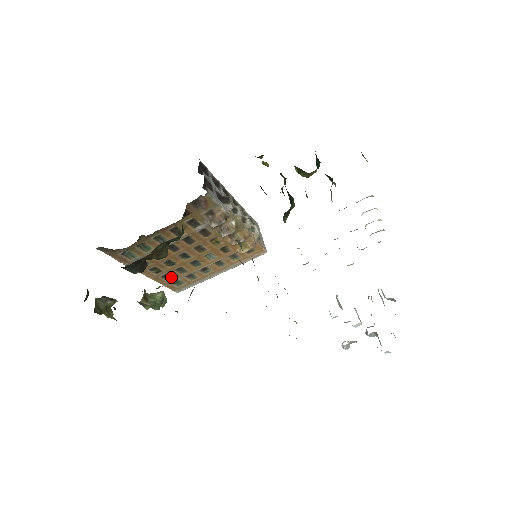
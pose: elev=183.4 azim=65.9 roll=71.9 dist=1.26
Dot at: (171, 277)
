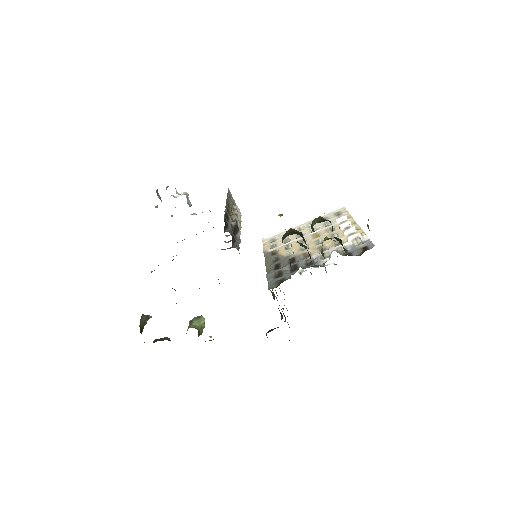
Dot at: occluded
